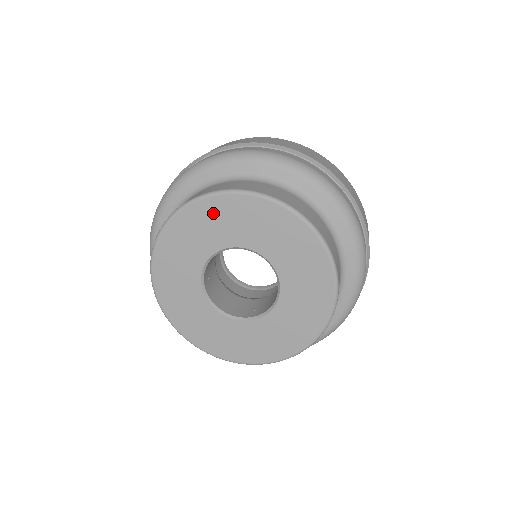
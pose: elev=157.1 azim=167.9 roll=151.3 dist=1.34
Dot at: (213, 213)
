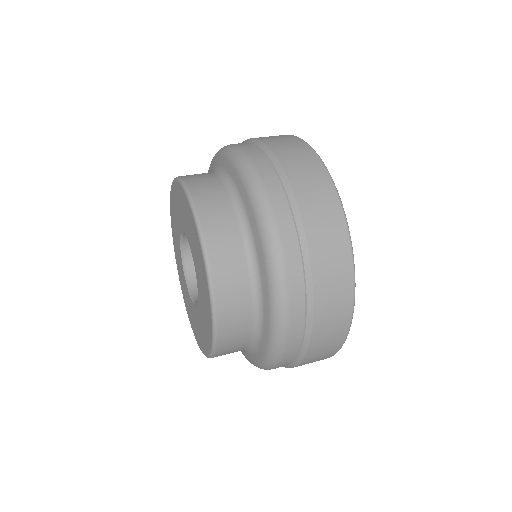
Dot at: (192, 225)
